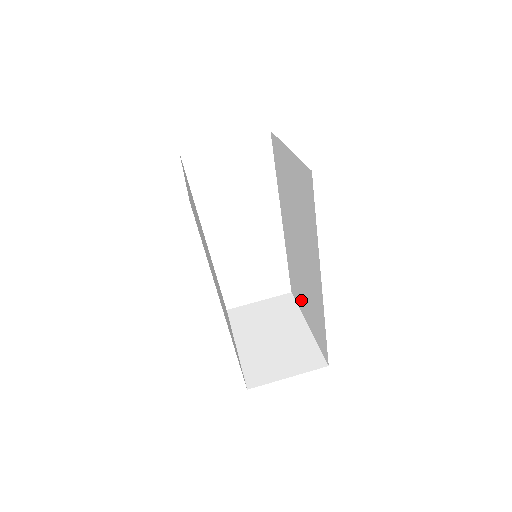
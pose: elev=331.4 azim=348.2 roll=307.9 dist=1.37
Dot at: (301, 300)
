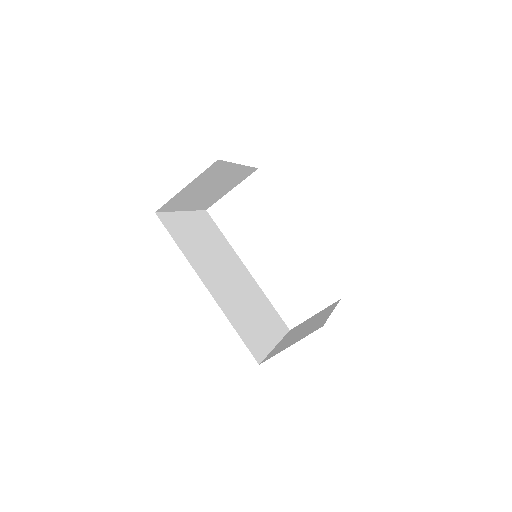
Dot at: occluded
